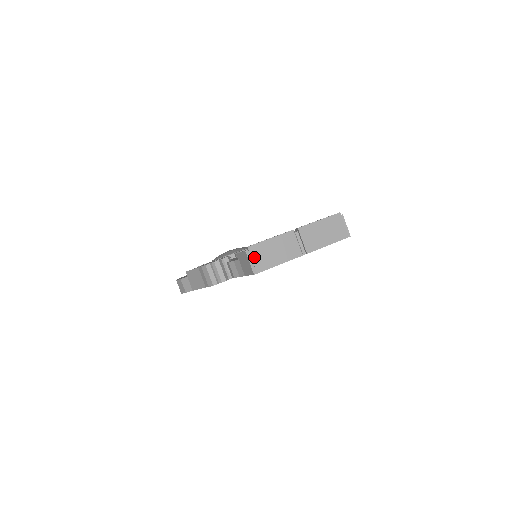
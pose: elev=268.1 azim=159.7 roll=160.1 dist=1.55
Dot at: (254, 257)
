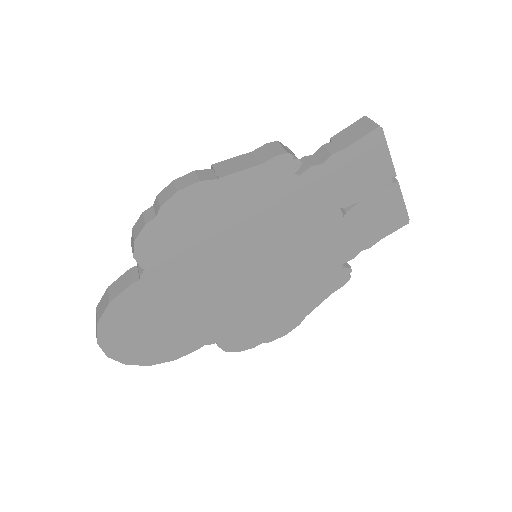
Dot at: occluded
